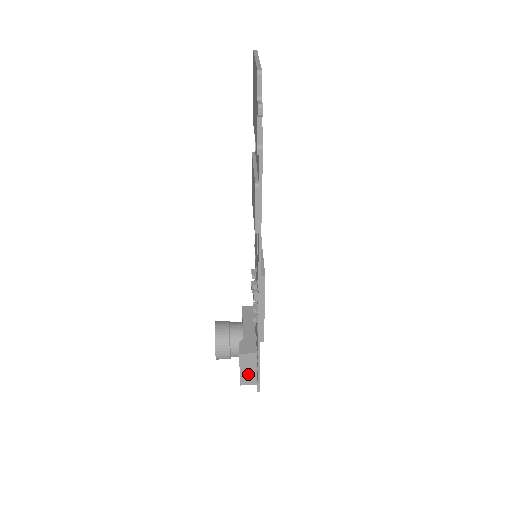
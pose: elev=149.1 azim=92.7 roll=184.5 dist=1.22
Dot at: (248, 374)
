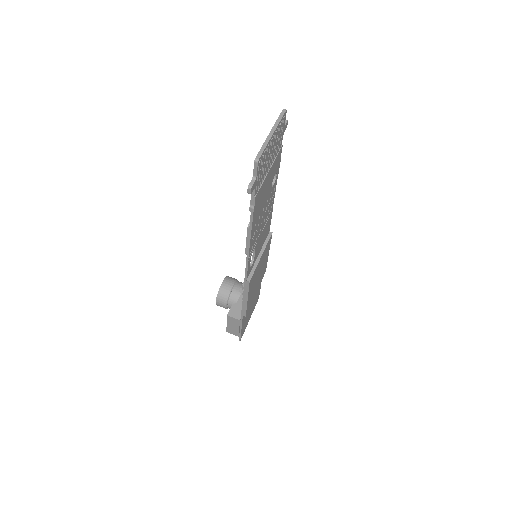
Dot at: (233, 328)
